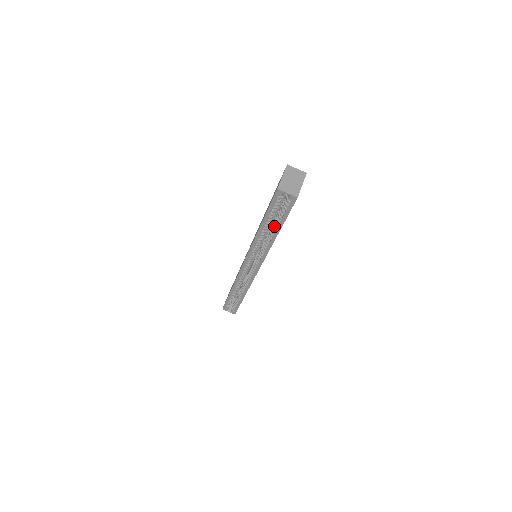
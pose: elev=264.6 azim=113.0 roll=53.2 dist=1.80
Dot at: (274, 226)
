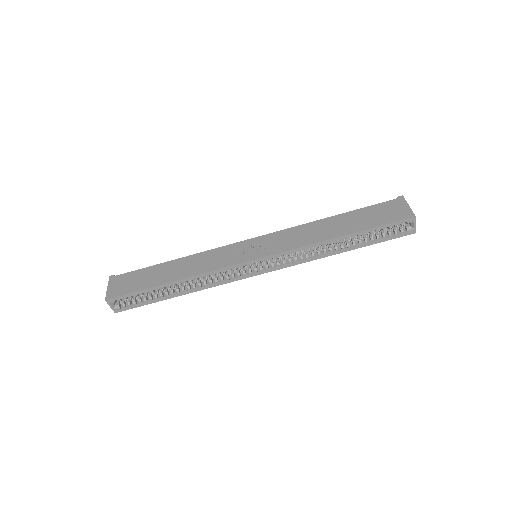
Dot at: (354, 242)
